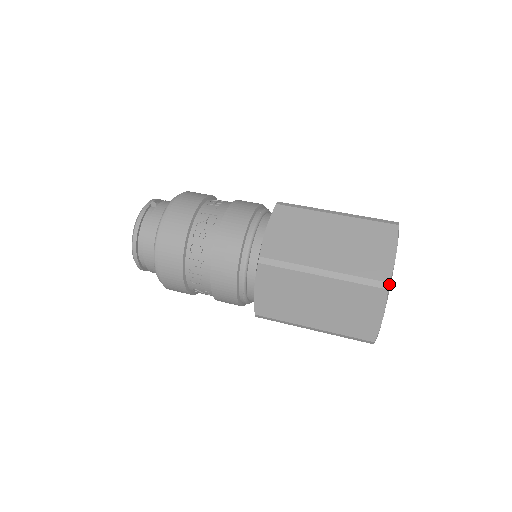
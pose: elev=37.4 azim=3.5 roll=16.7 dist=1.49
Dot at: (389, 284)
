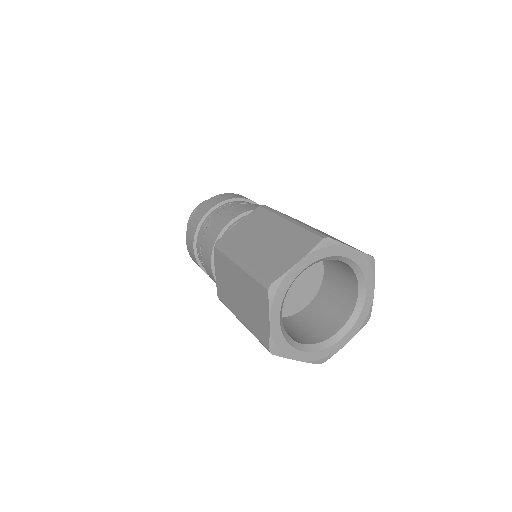
Dot at: (271, 350)
